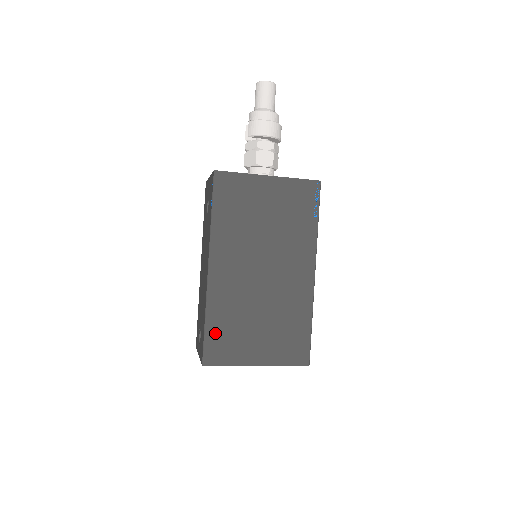
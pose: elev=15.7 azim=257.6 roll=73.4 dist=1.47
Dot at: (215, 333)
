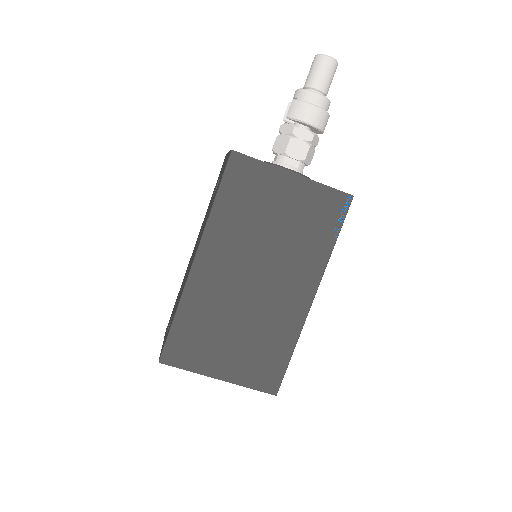
Dot at: (182, 332)
